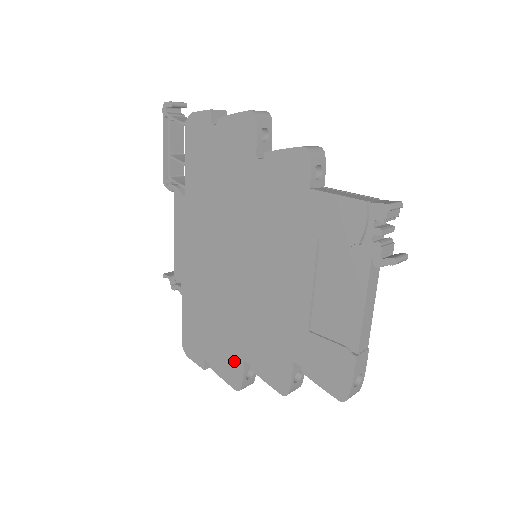
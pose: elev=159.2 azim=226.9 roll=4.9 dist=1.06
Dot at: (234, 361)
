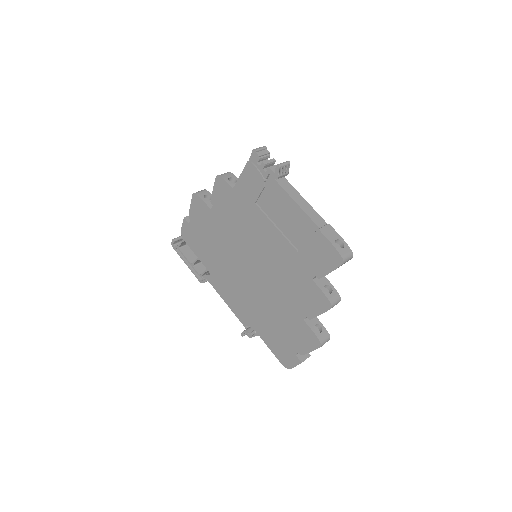
Dot at: (302, 329)
